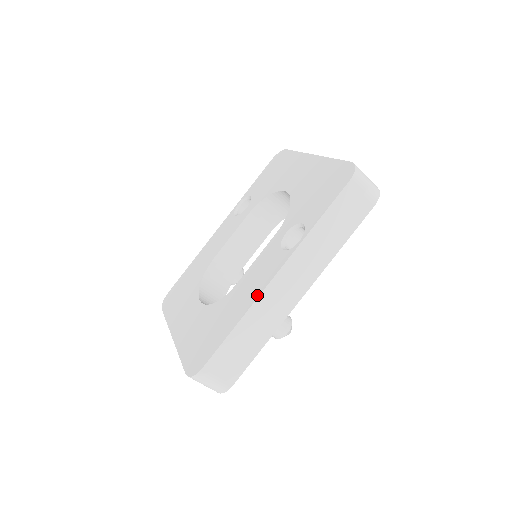
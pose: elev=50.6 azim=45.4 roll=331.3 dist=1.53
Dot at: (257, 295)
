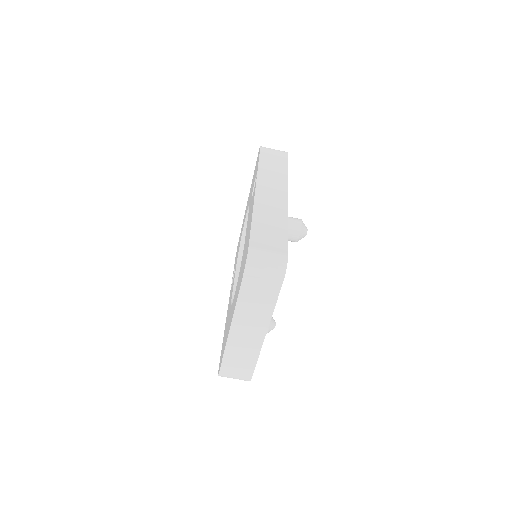
Dot at: (253, 202)
